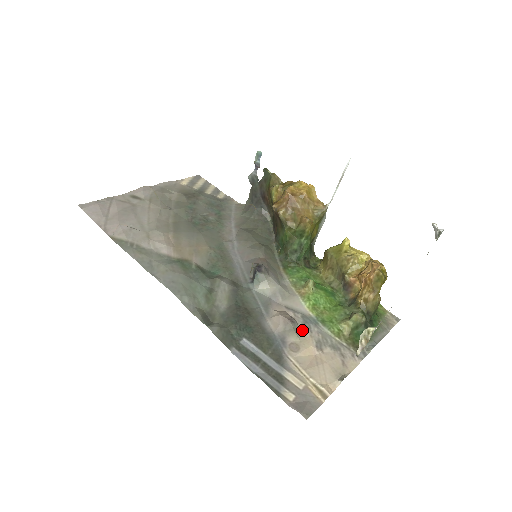
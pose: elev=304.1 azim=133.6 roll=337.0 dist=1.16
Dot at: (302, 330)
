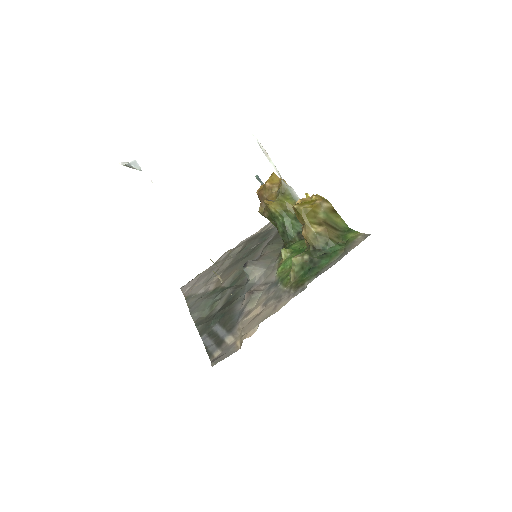
Dot at: (262, 296)
